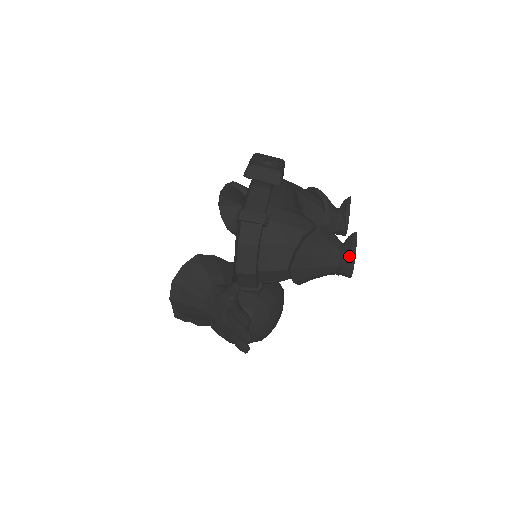
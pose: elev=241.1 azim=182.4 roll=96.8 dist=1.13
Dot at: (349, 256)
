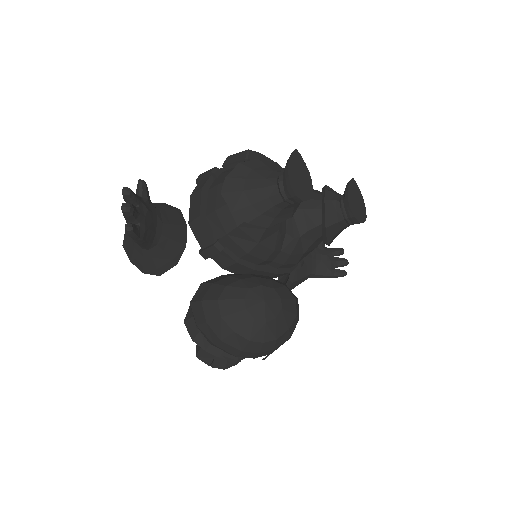
Dot at: (284, 168)
